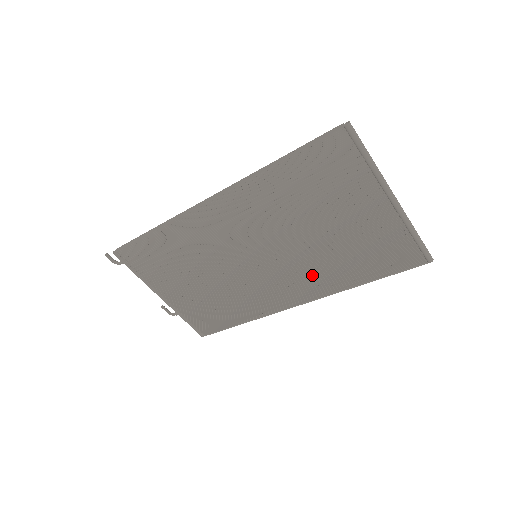
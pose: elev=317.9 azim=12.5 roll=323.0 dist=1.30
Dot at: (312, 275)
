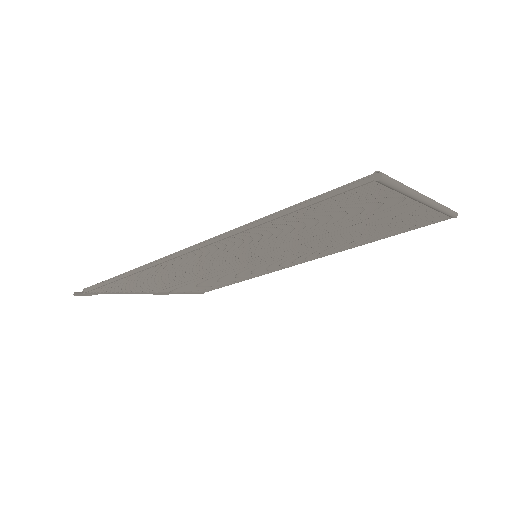
Dot at: occluded
